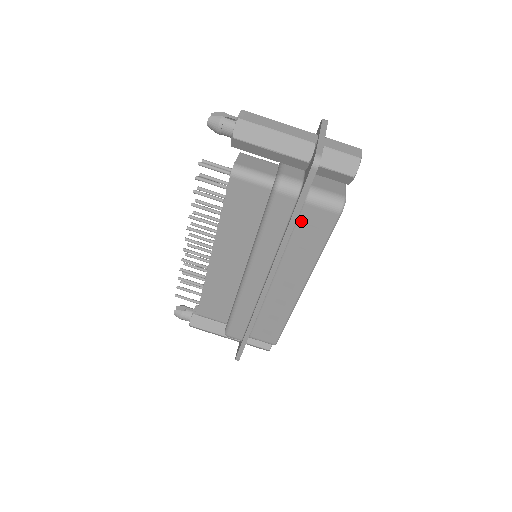
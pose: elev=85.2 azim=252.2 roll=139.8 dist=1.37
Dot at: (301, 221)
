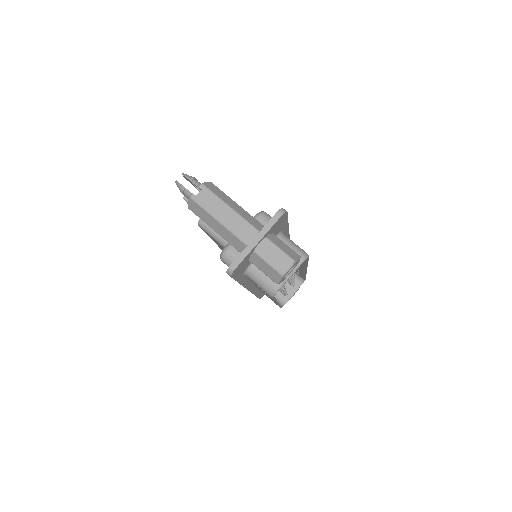
Dot at: (251, 280)
